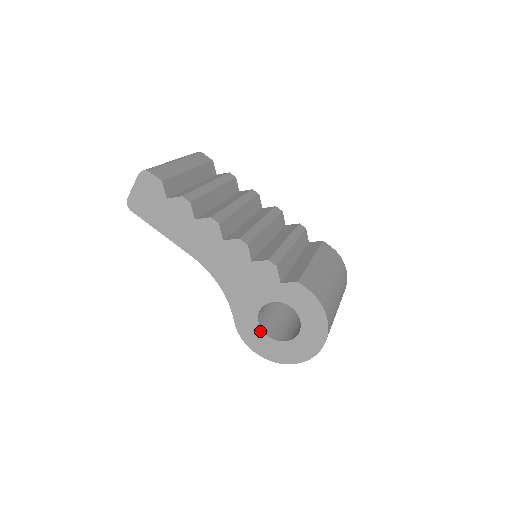
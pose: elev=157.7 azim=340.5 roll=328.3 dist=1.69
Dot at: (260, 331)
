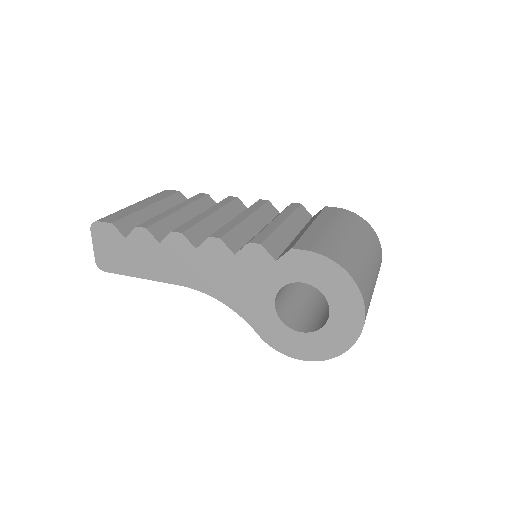
Dot at: (289, 331)
